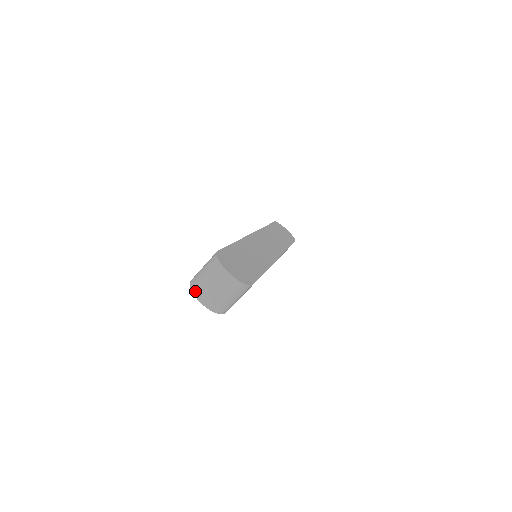
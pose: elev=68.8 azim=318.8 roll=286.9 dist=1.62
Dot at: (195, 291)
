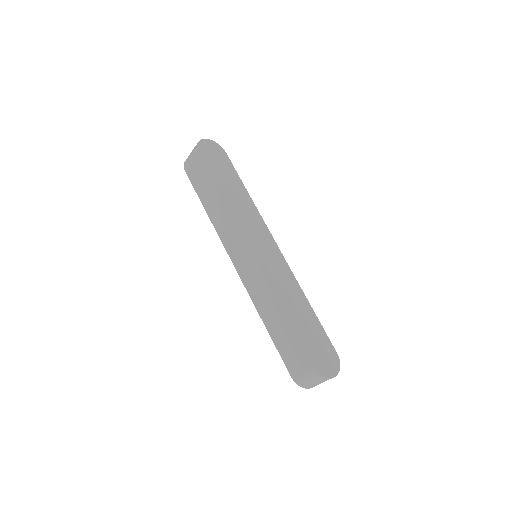
Dot at: (307, 388)
